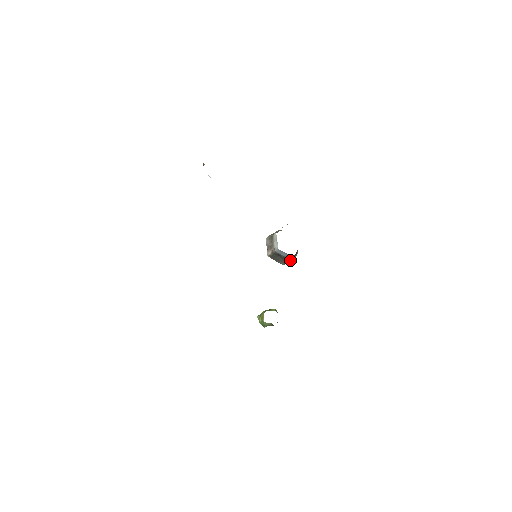
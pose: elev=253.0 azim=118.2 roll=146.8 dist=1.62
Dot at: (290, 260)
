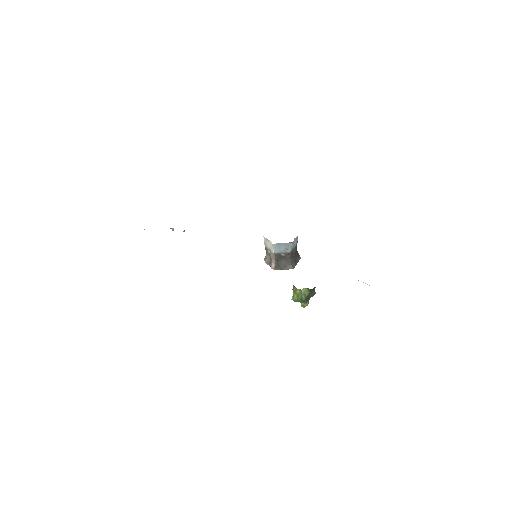
Dot at: (297, 262)
